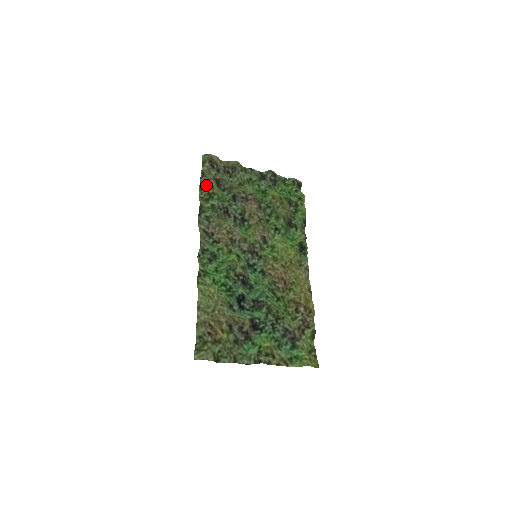
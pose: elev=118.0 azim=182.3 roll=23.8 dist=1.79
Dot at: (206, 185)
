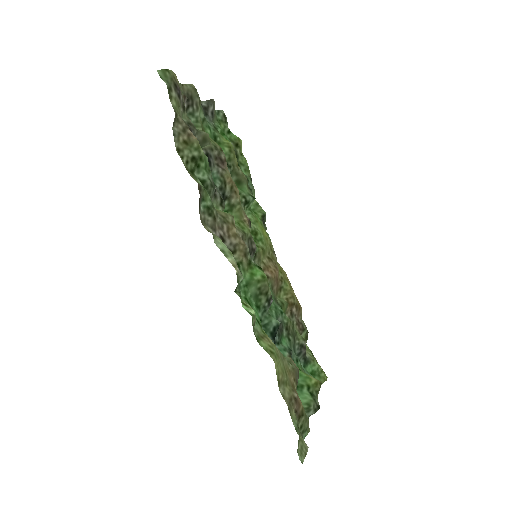
Dot at: (185, 141)
